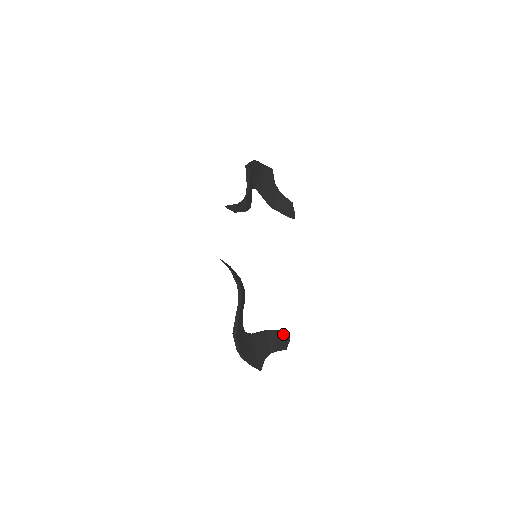
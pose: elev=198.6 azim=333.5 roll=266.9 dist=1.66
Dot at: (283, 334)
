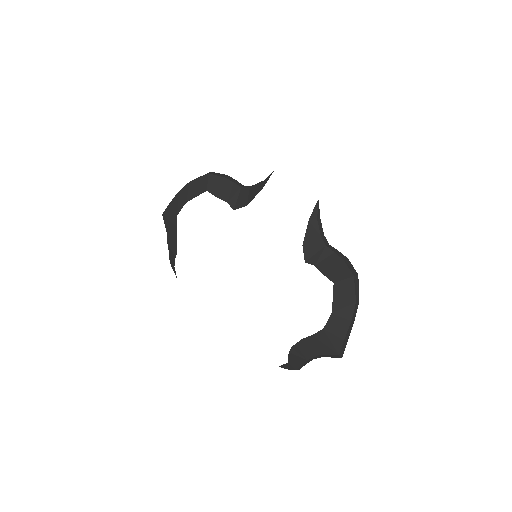
Dot at: occluded
